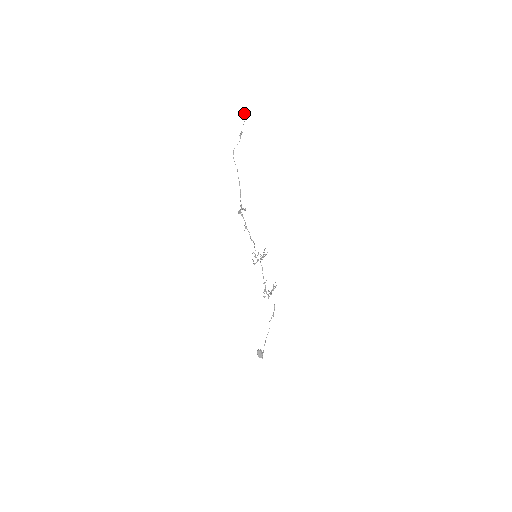
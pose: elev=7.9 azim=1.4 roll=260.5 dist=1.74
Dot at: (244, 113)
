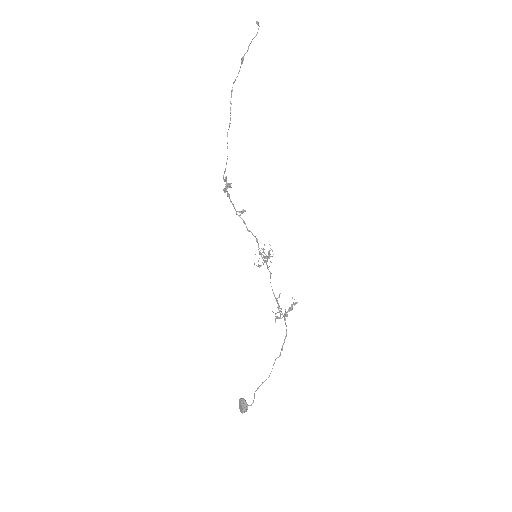
Dot at: (256, 23)
